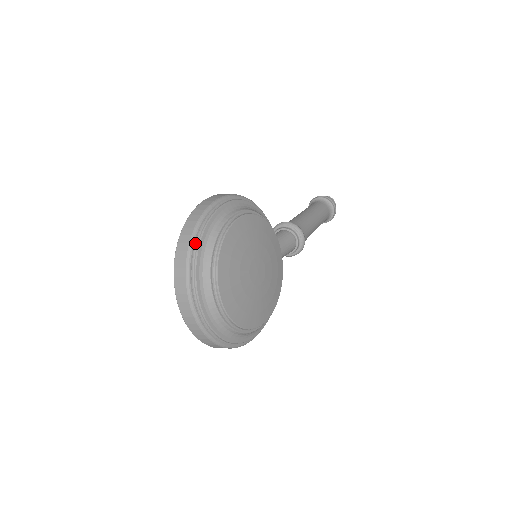
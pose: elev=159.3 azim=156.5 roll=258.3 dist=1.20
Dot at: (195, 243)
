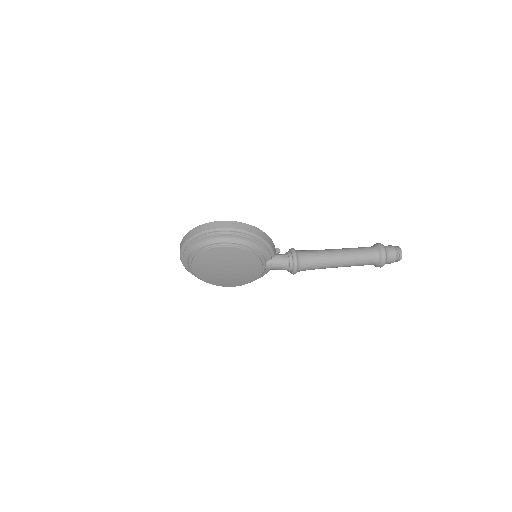
Dot at: (193, 240)
